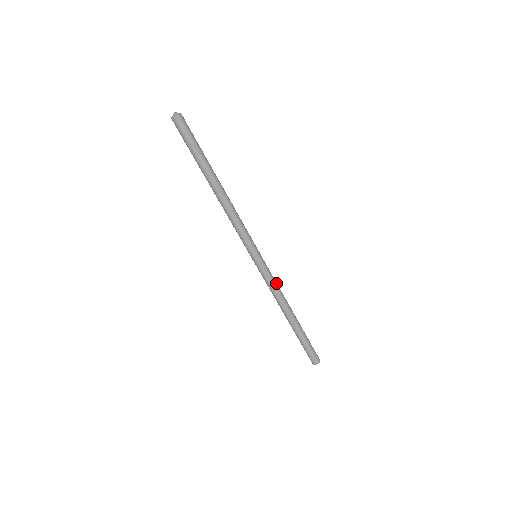
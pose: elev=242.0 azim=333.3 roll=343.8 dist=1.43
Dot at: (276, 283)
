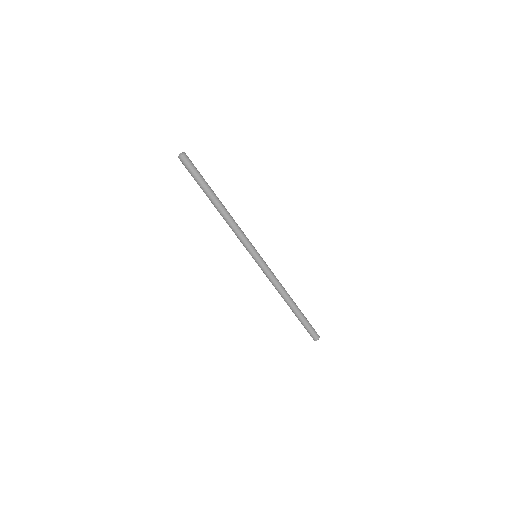
Dot at: (273, 278)
